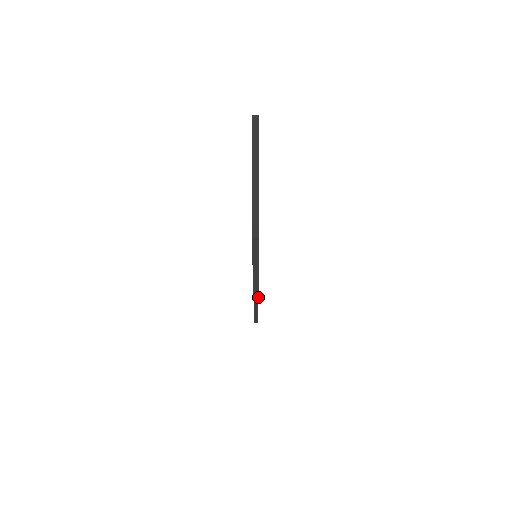
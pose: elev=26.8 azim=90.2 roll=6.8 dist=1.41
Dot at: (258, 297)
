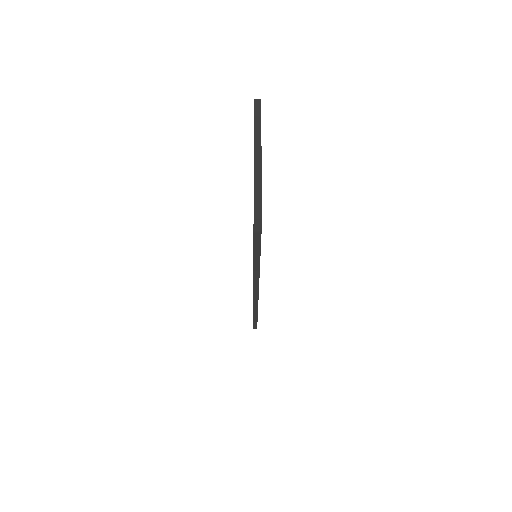
Dot at: occluded
